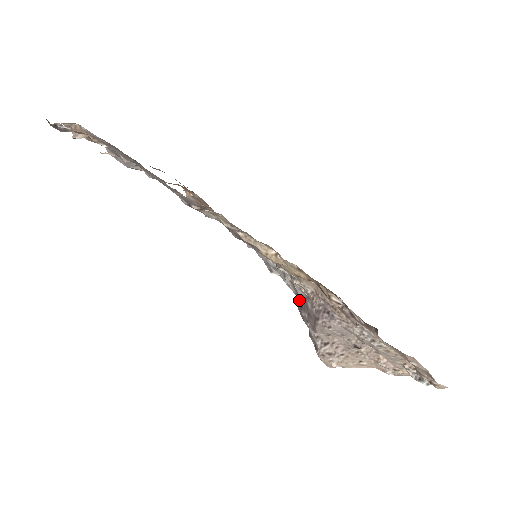
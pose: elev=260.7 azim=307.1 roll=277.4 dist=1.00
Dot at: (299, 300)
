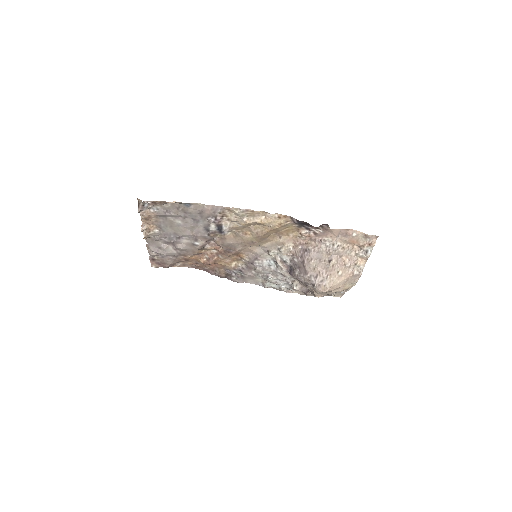
Dot at: (290, 270)
